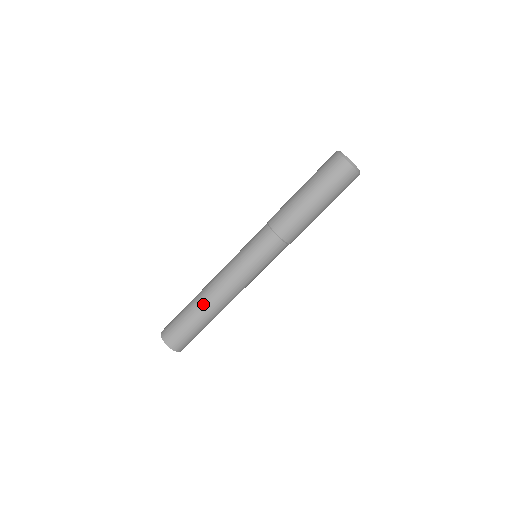
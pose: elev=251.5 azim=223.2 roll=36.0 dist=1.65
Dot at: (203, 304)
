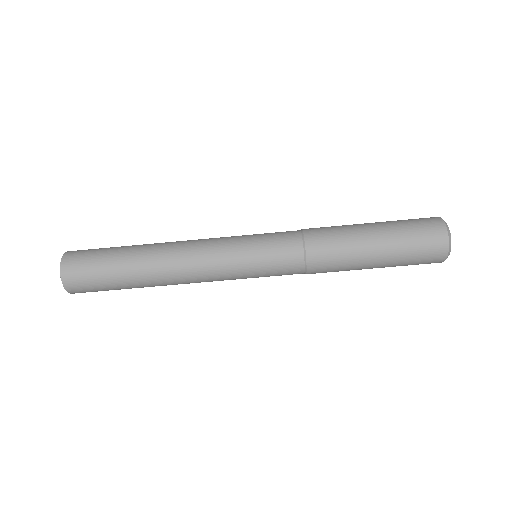
Dot at: (149, 255)
